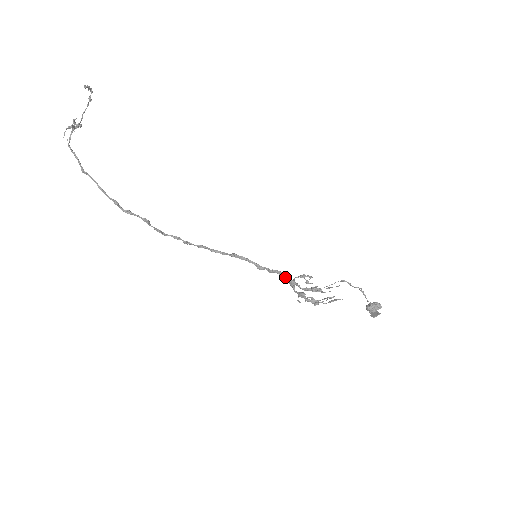
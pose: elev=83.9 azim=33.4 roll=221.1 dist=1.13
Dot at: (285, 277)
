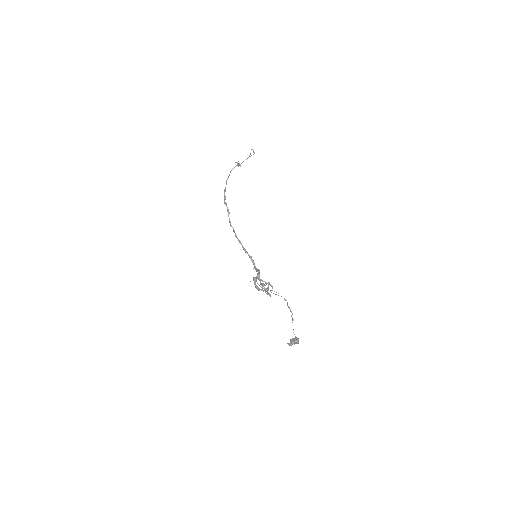
Dot at: (258, 272)
